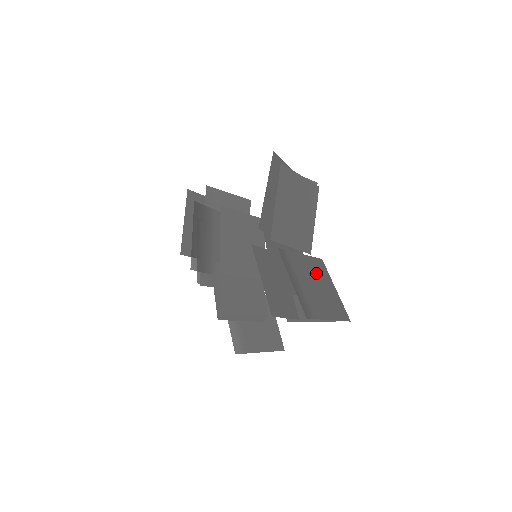
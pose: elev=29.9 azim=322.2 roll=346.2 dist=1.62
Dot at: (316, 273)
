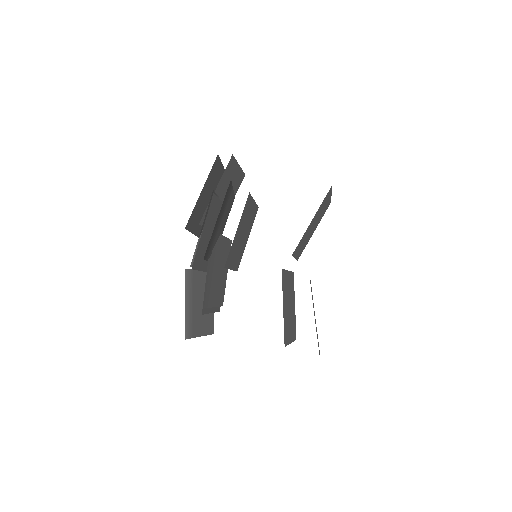
Dot at: occluded
